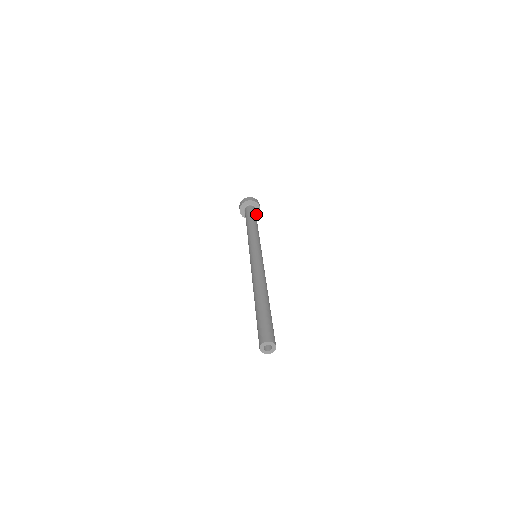
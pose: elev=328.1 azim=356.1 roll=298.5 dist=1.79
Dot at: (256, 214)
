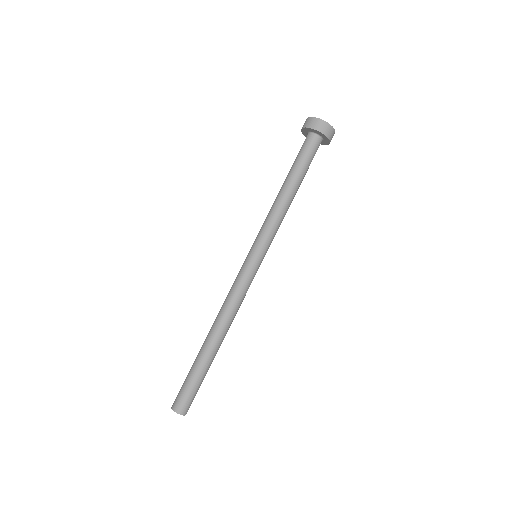
Dot at: (326, 142)
